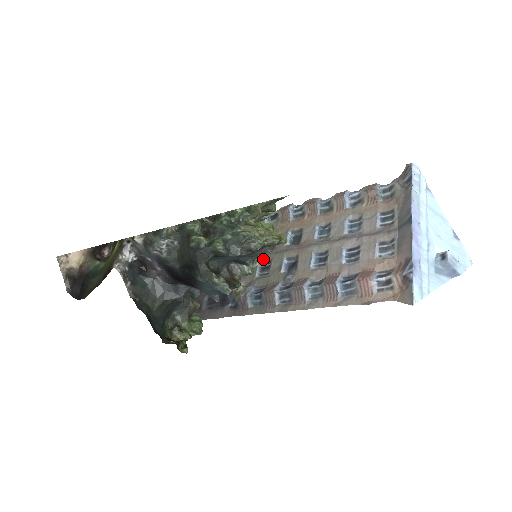
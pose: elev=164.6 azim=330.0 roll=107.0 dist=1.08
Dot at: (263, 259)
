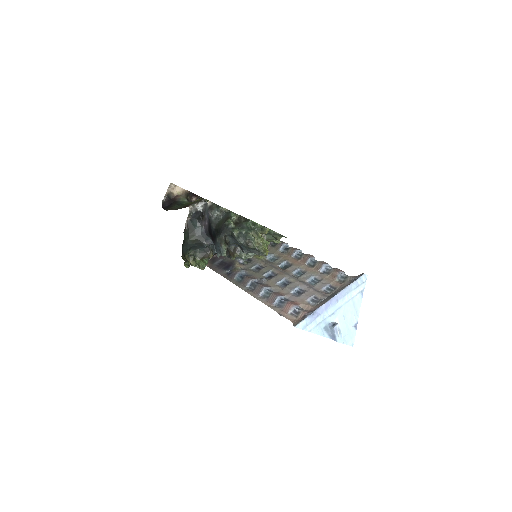
Dot at: (262, 264)
